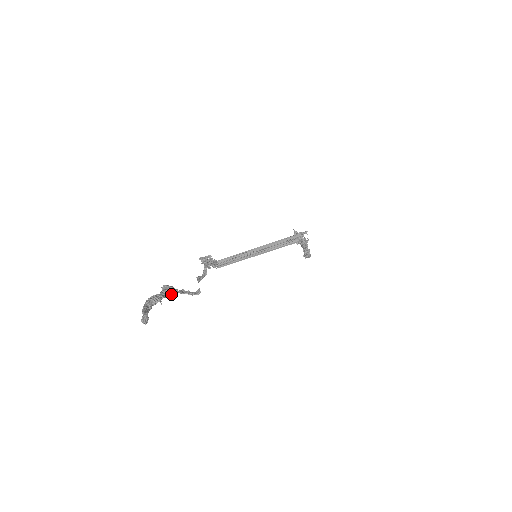
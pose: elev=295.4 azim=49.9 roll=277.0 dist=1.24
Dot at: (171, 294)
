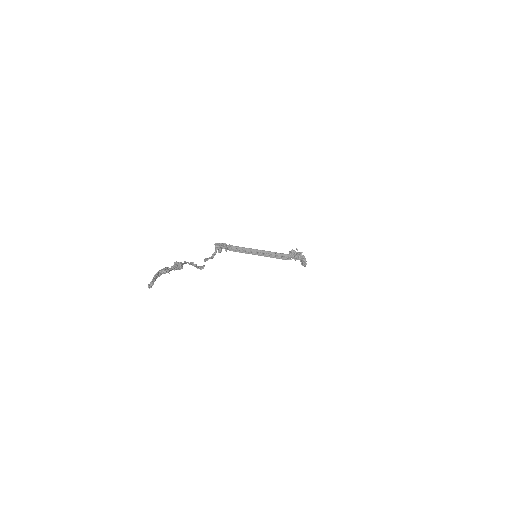
Dot at: (179, 268)
